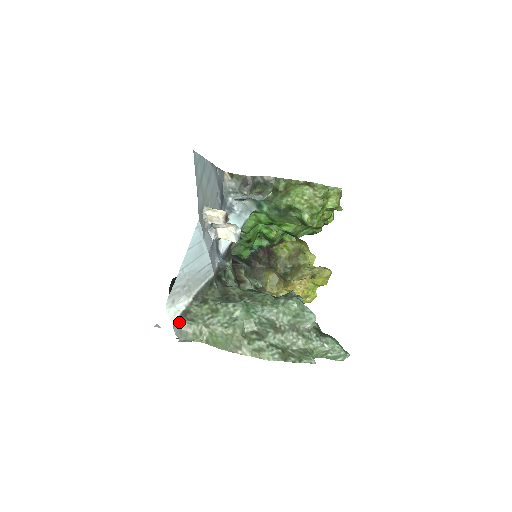
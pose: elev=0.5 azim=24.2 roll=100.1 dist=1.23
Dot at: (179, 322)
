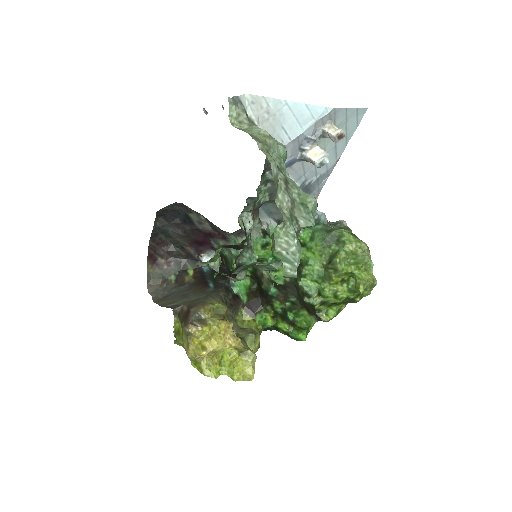
Dot at: (242, 103)
